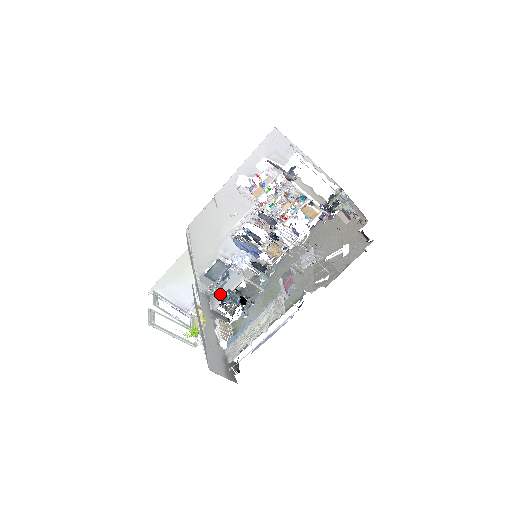
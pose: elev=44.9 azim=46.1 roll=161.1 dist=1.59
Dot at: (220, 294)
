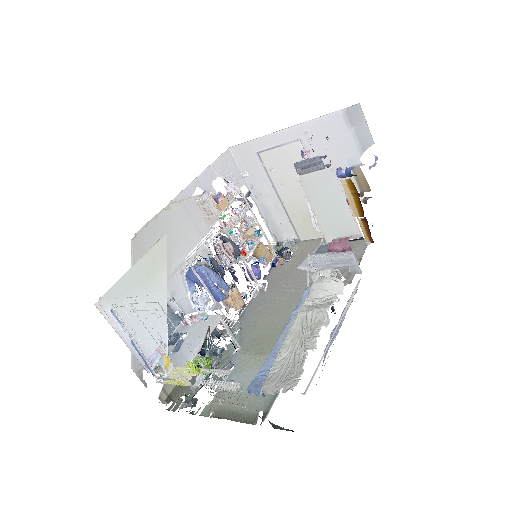
Dot at: (183, 353)
